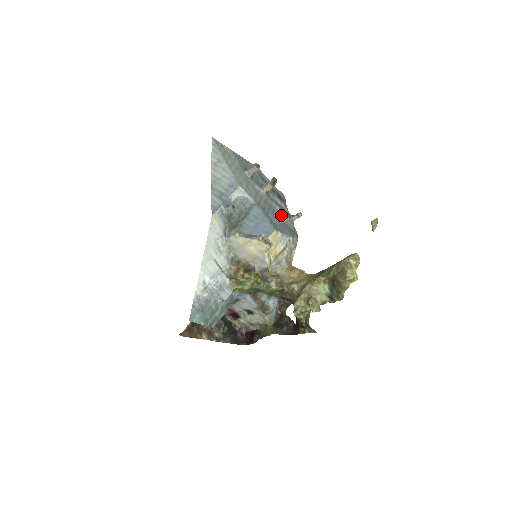
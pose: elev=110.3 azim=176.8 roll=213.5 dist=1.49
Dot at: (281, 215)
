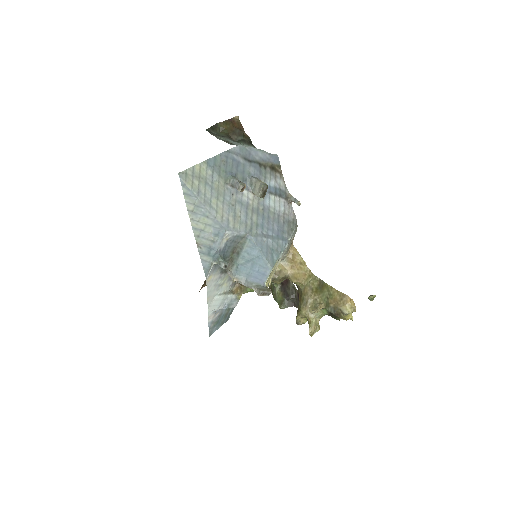
Dot at: (277, 210)
